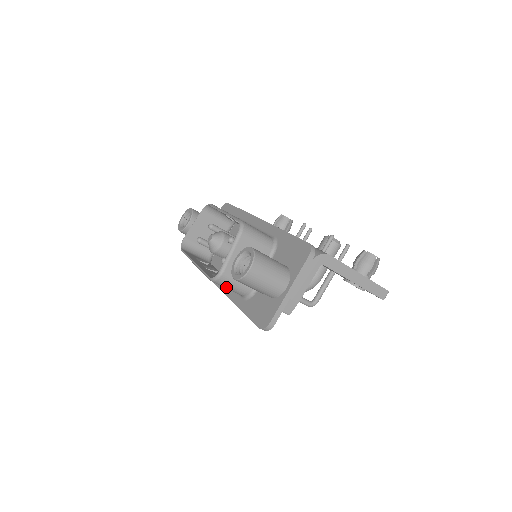
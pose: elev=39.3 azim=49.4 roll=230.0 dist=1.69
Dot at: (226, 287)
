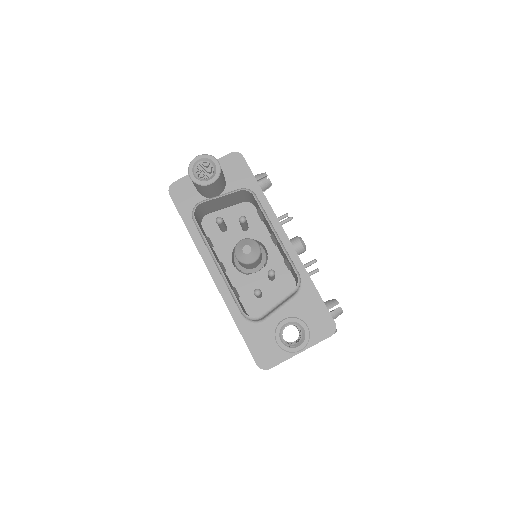
Dot at: occluded
